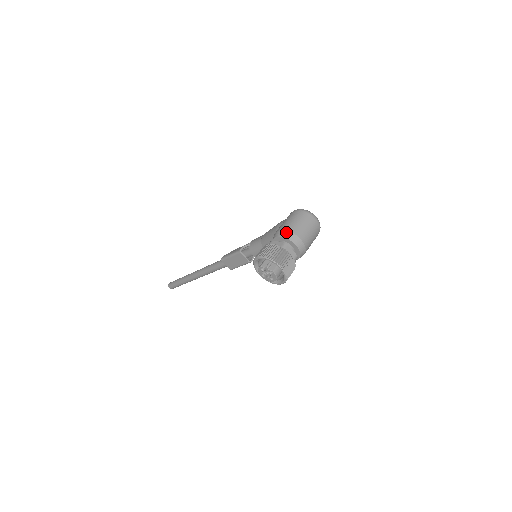
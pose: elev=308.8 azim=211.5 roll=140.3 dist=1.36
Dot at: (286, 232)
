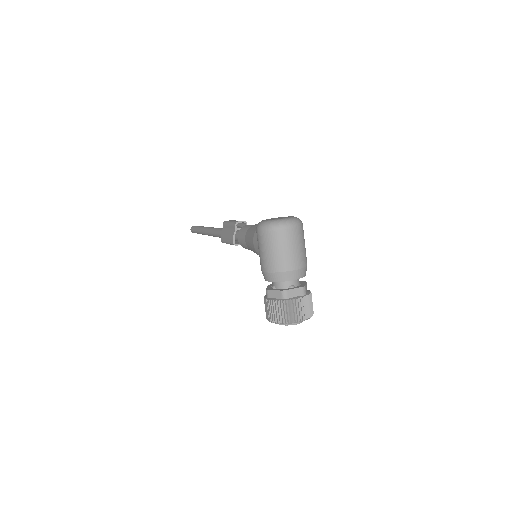
Dot at: (273, 275)
